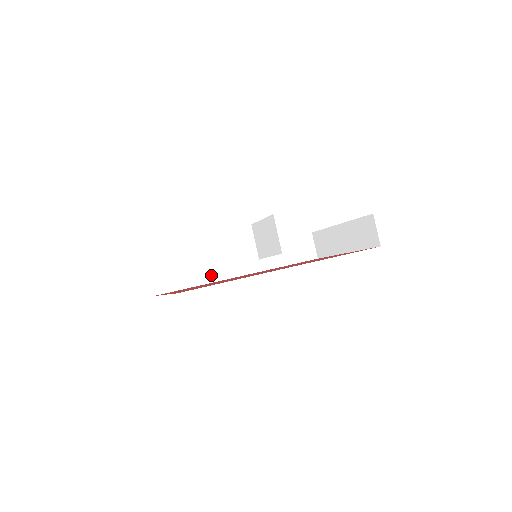
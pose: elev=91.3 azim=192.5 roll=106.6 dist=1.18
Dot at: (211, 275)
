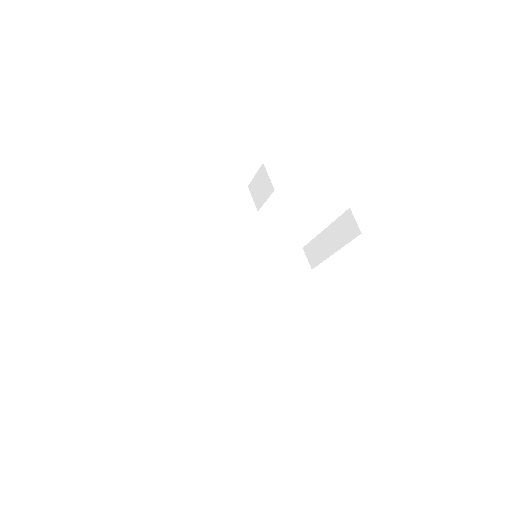
Dot at: (219, 290)
